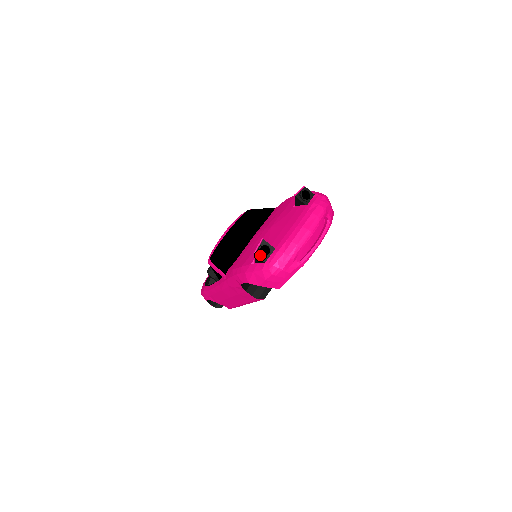
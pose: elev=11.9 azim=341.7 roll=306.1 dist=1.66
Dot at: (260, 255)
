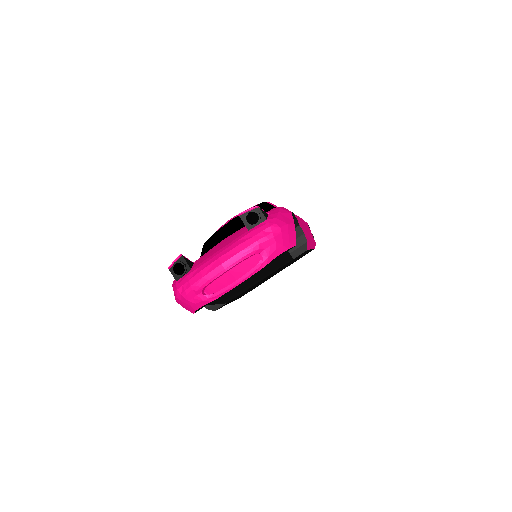
Dot at: (173, 272)
